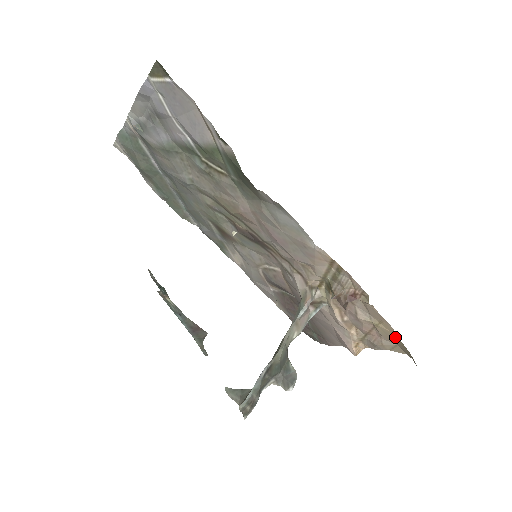
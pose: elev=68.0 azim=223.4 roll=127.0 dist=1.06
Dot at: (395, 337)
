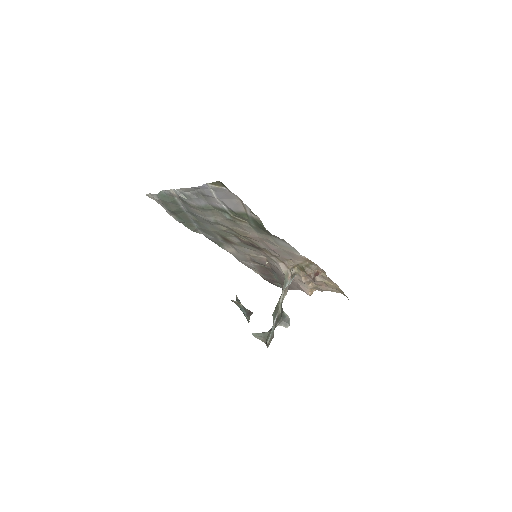
Dot at: (338, 288)
